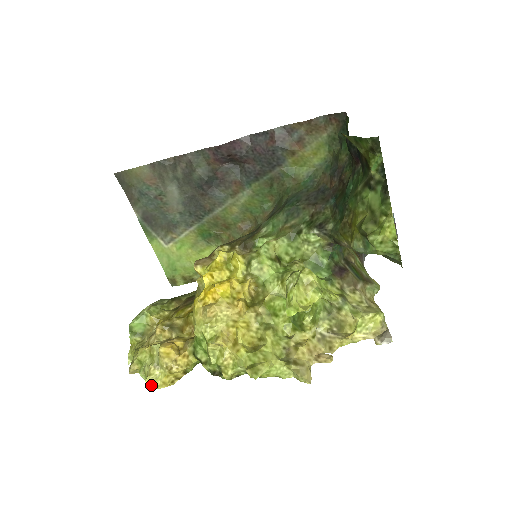
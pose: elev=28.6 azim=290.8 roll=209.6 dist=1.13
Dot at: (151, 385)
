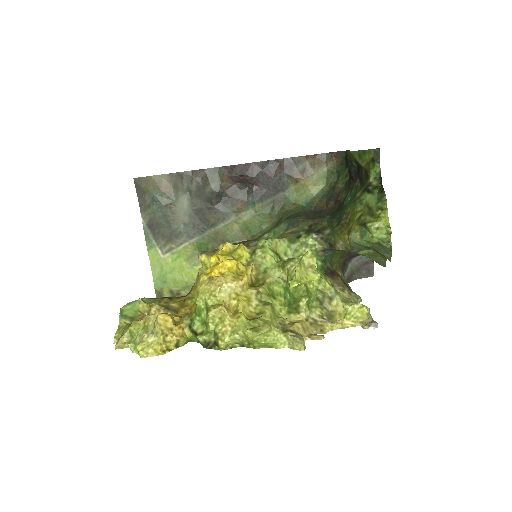
Dot at: (142, 351)
